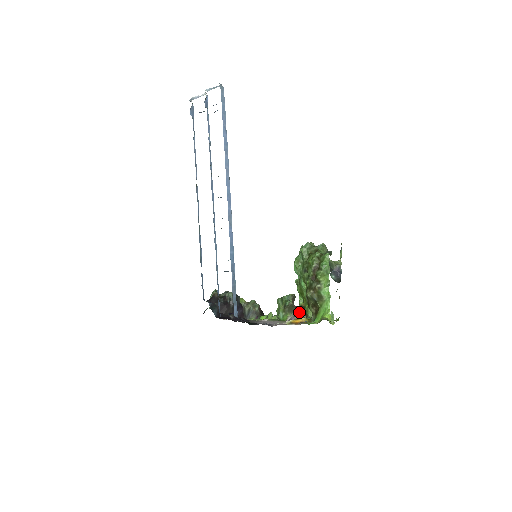
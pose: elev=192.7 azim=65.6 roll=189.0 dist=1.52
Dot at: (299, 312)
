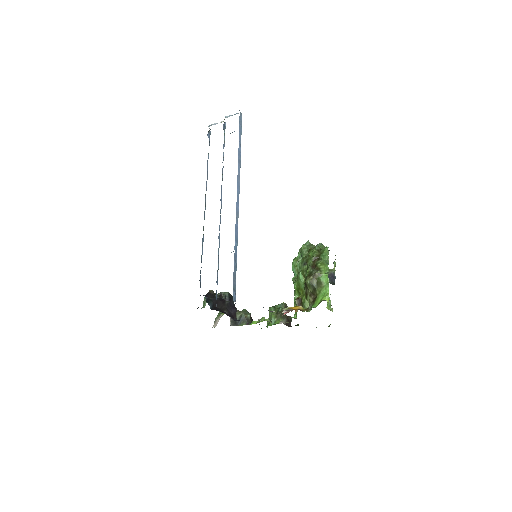
Dot at: (290, 321)
